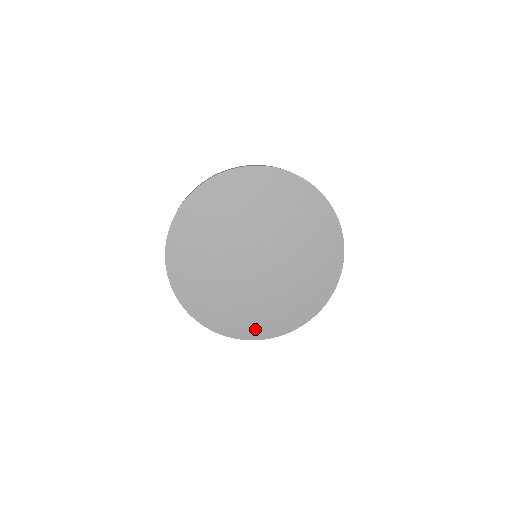
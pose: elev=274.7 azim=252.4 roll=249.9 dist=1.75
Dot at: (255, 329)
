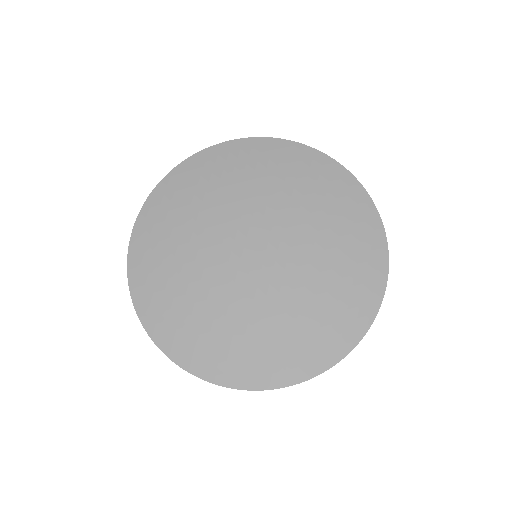
Dot at: (193, 350)
